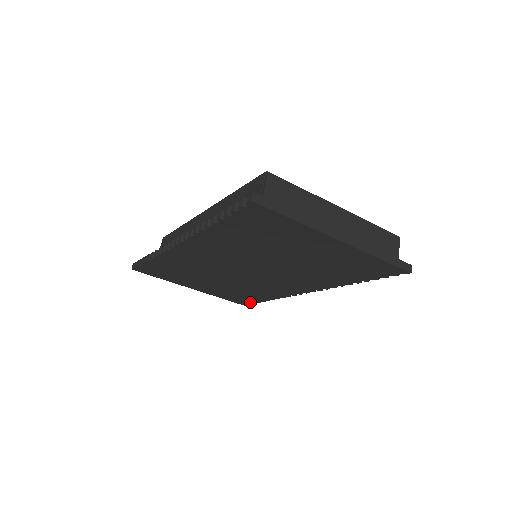
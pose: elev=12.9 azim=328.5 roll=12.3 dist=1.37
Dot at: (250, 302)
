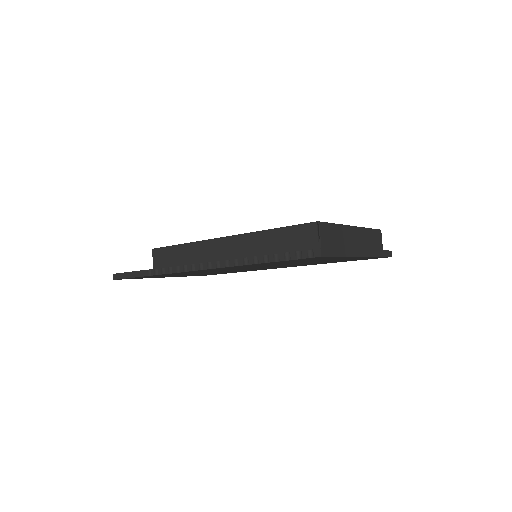
Dot at: occluded
